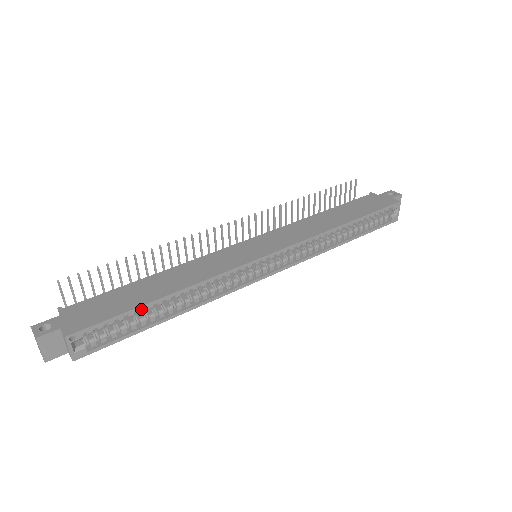
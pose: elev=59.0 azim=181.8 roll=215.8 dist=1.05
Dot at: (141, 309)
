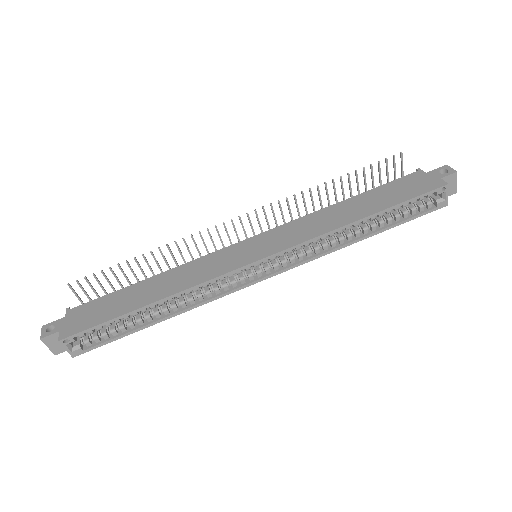
Dot at: (126, 316)
